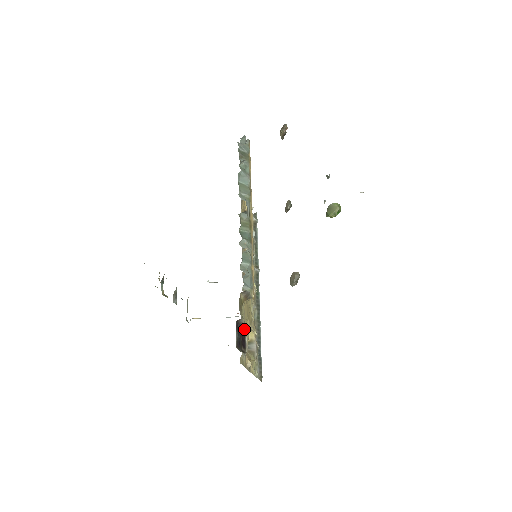
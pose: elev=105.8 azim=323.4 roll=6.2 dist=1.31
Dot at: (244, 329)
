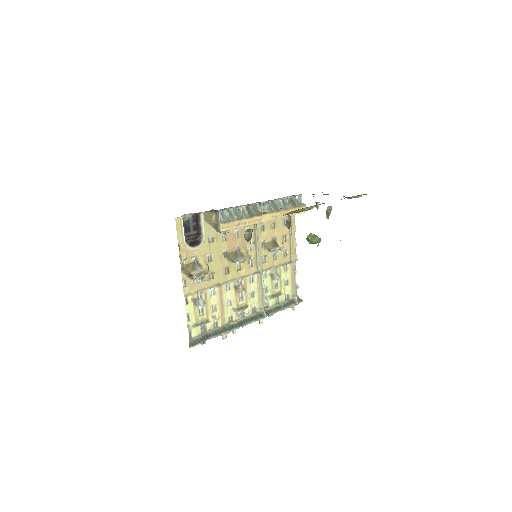
Dot at: (201, 241)
